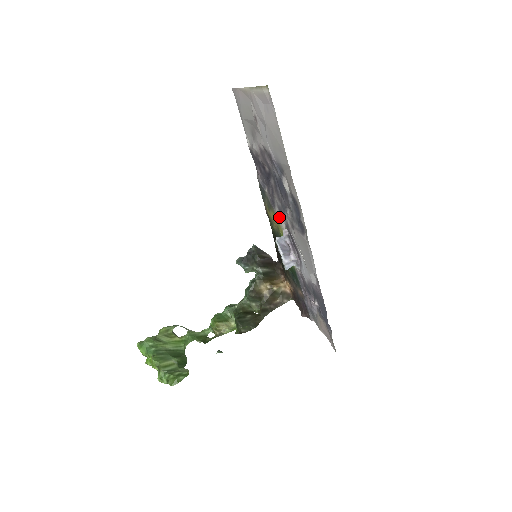
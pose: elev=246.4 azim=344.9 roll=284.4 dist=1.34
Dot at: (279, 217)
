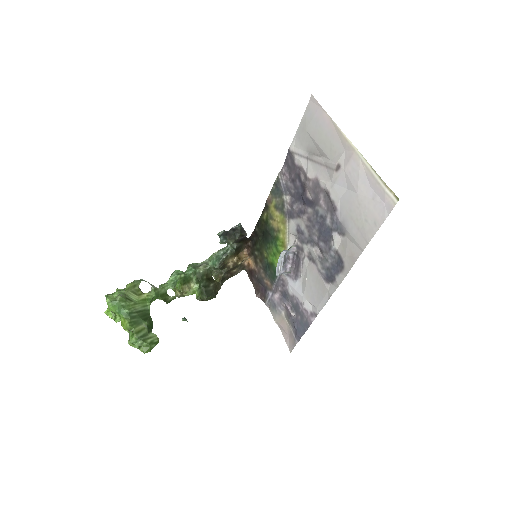
Dot at: (291, 231)
